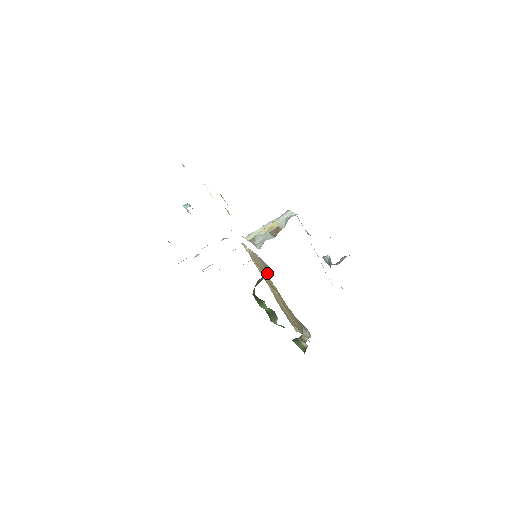
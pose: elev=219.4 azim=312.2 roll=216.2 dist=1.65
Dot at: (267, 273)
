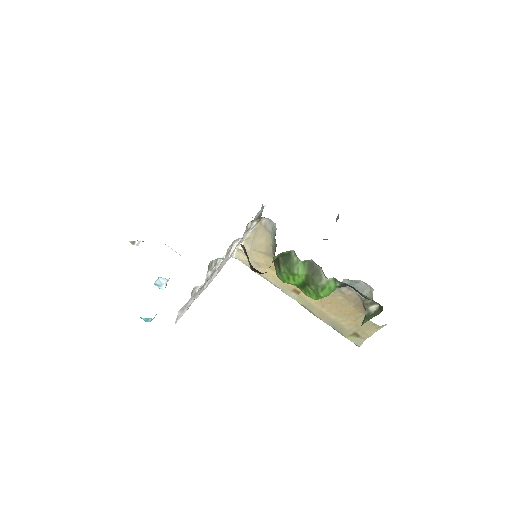
Dot at: (275, 232)
